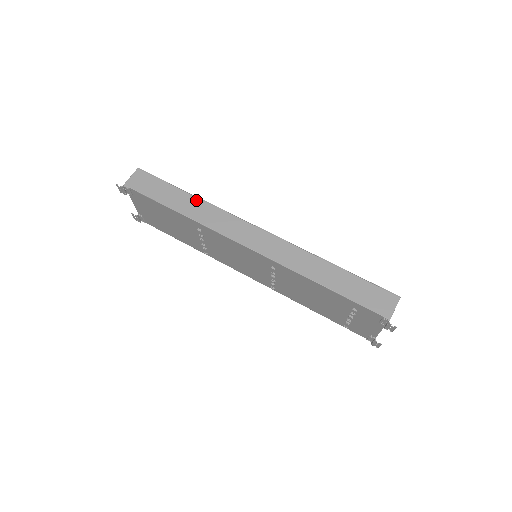
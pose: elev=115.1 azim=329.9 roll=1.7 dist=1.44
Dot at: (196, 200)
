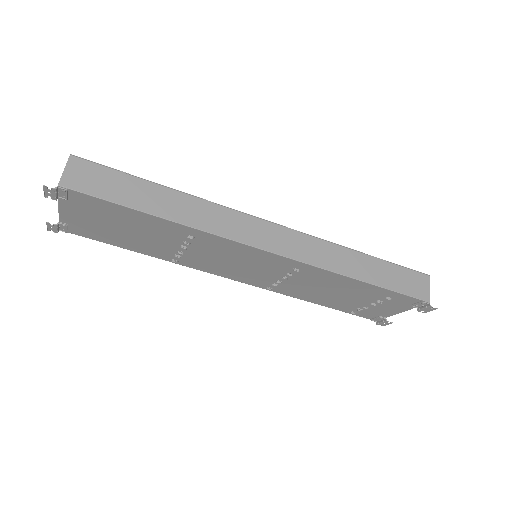
Dot at: (181, 196)
